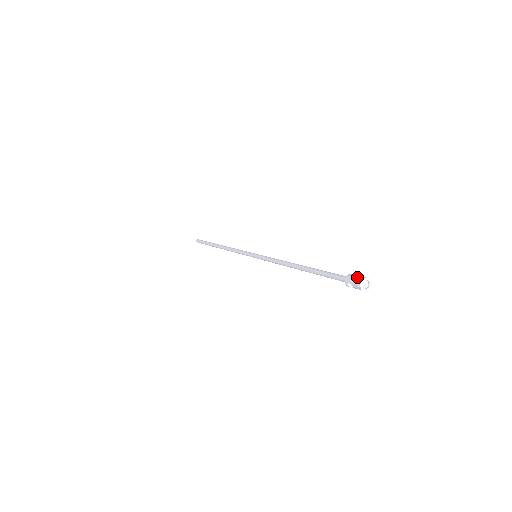
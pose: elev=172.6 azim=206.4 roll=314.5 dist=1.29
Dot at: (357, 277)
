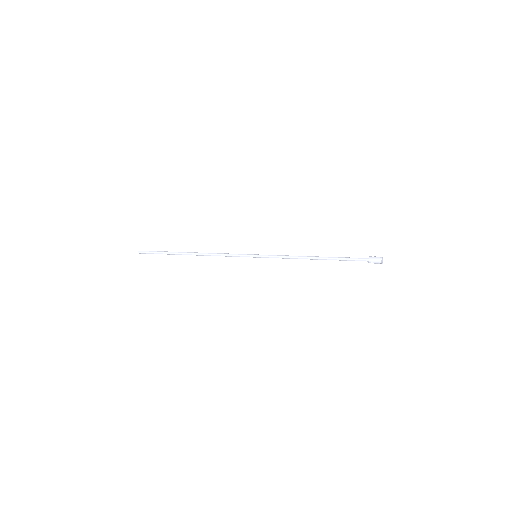
Dot at: (378, 258)
